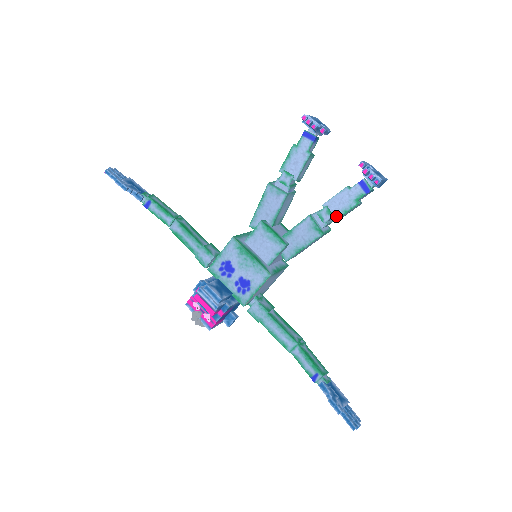
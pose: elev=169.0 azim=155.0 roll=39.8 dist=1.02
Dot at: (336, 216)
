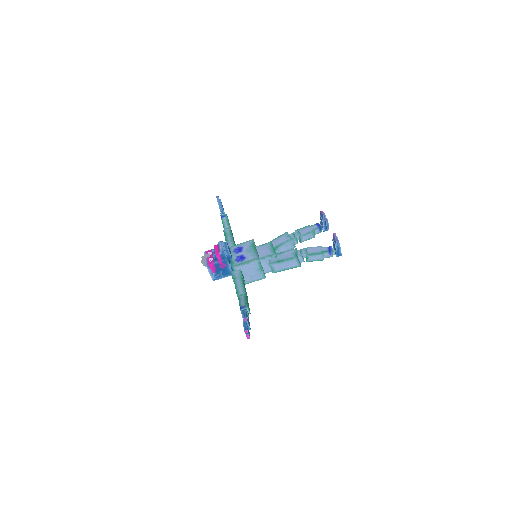
Dot at: (308, 254)
